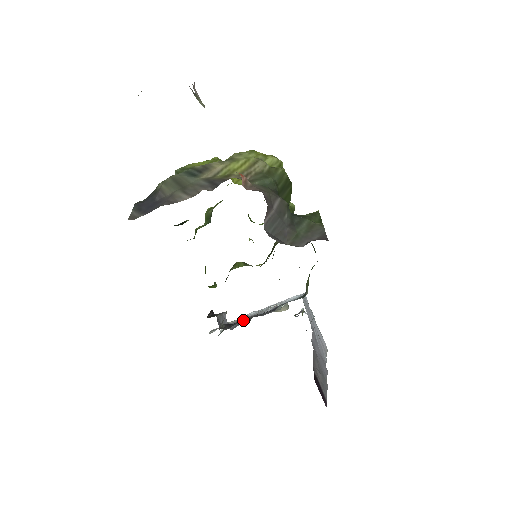
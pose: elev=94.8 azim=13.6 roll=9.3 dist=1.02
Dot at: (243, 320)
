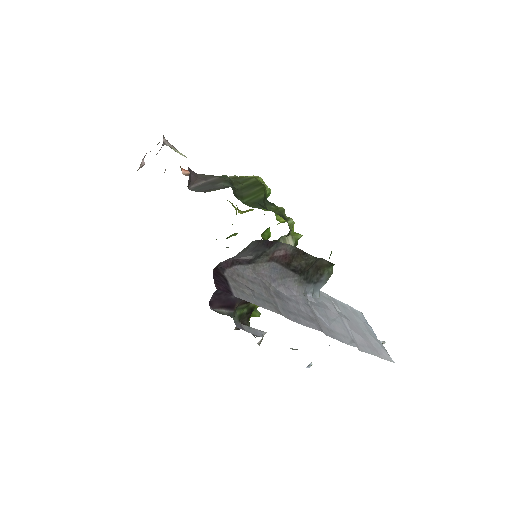
Dot at: occluded
